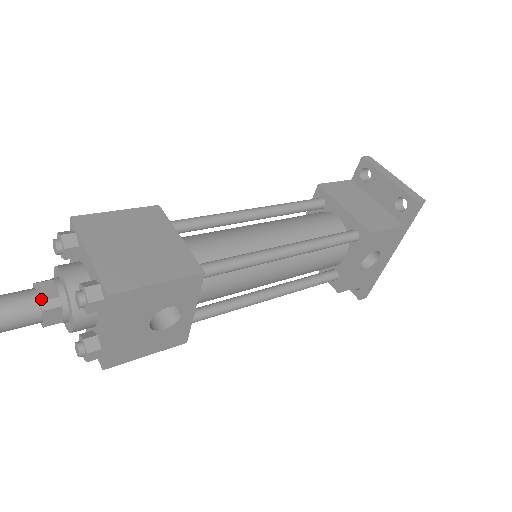
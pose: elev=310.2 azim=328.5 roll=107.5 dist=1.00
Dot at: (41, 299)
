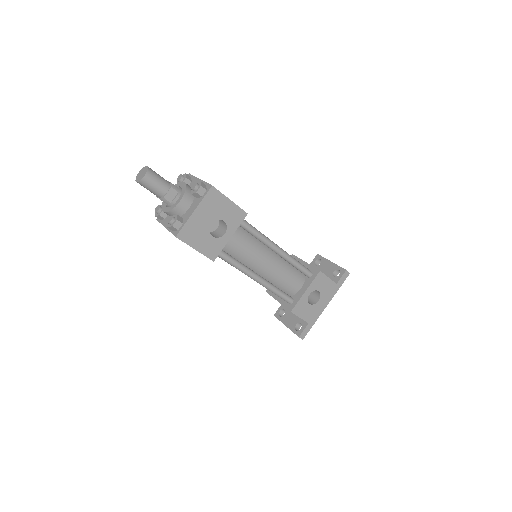
Dot at: occluded
